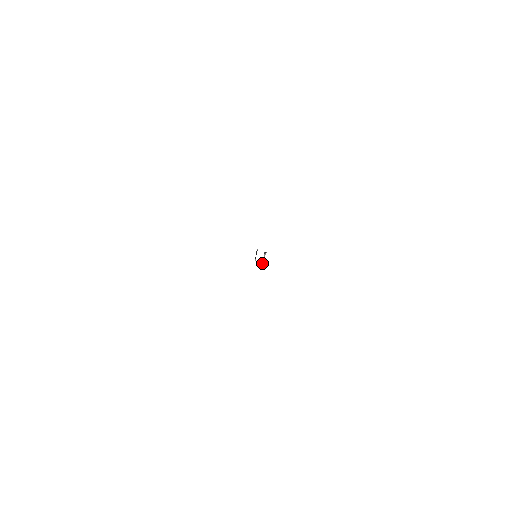
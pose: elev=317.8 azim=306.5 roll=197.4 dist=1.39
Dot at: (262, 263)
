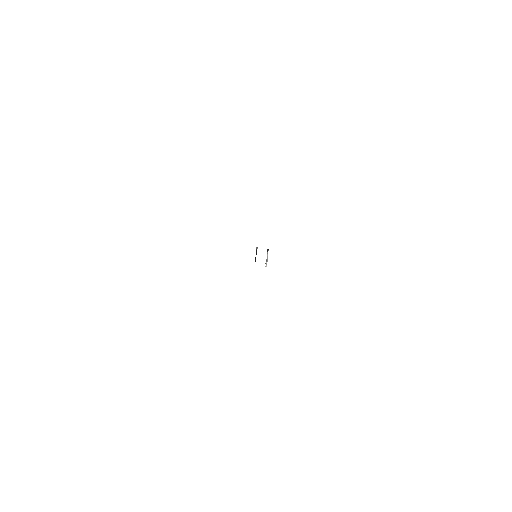
Dot at: (266, 262)
